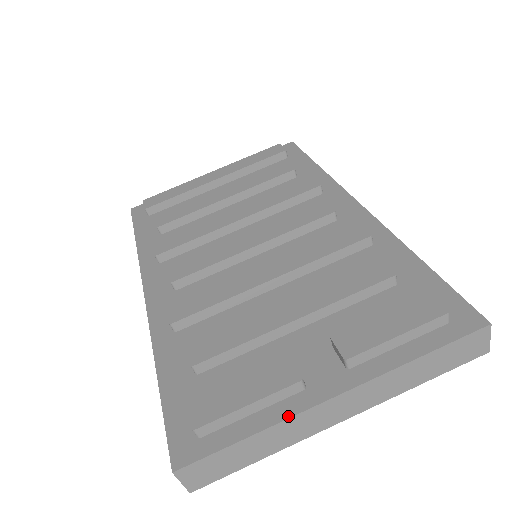
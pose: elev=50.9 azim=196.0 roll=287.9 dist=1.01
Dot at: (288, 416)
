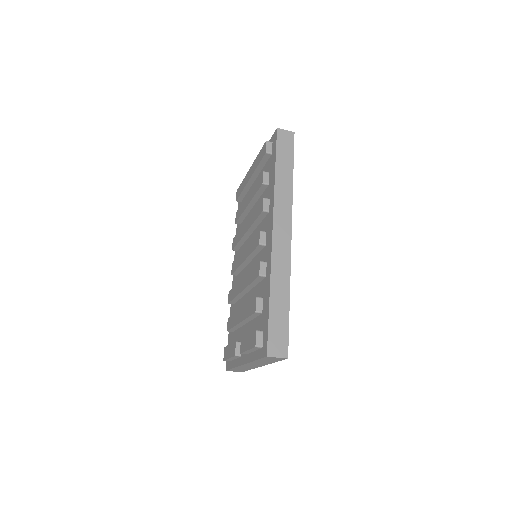
Dot at: (237, 366)
